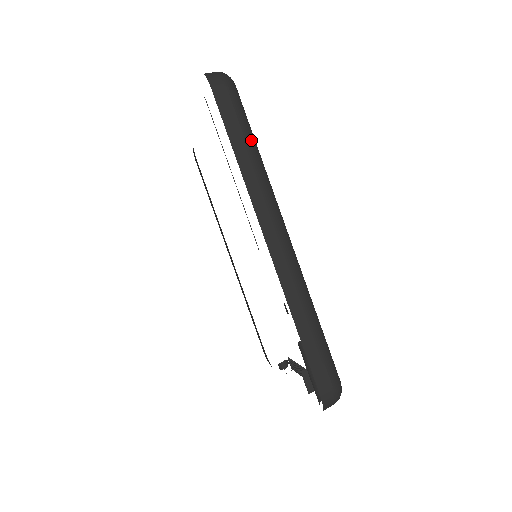
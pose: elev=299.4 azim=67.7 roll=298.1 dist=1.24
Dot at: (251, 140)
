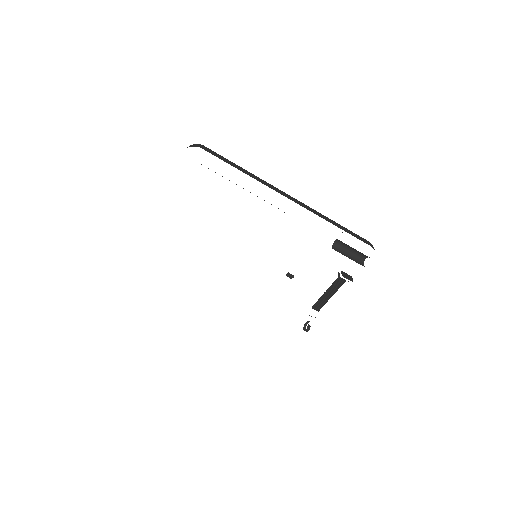
Dot at: occluded
